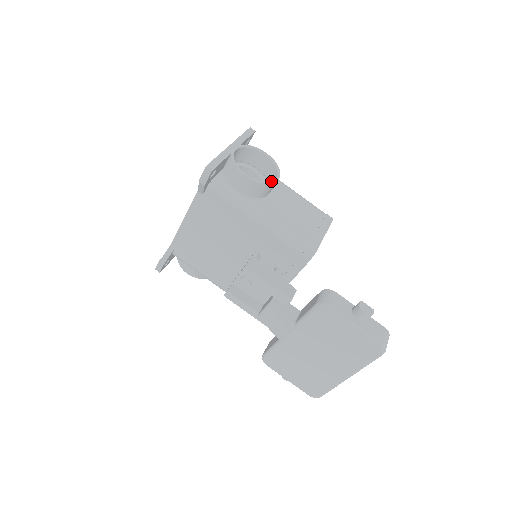
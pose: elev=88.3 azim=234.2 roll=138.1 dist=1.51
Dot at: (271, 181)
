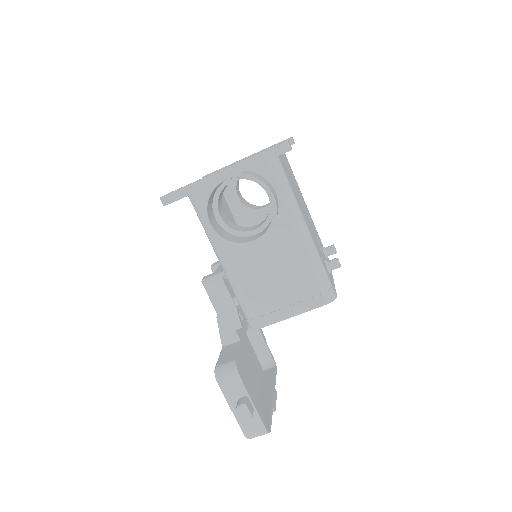
Dot at: (241, 243)
